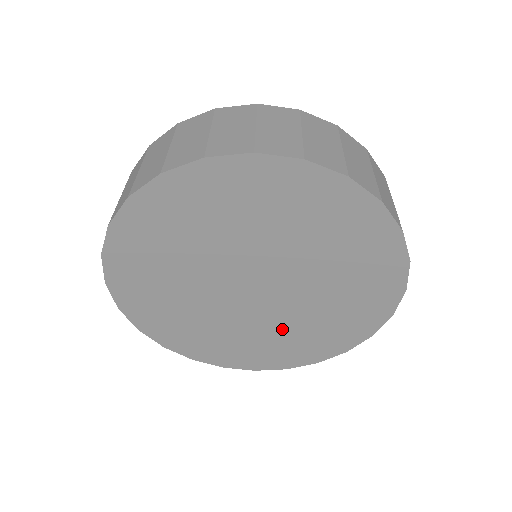
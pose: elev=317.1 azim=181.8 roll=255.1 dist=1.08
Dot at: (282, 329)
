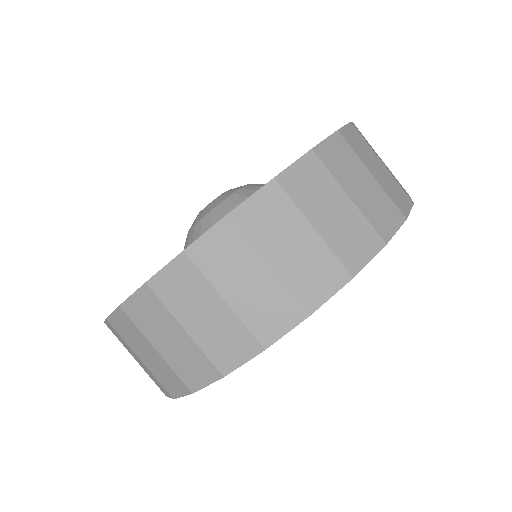
Dot at: occluded
